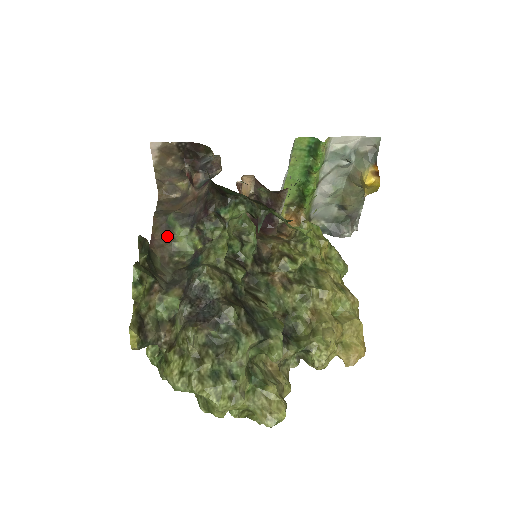
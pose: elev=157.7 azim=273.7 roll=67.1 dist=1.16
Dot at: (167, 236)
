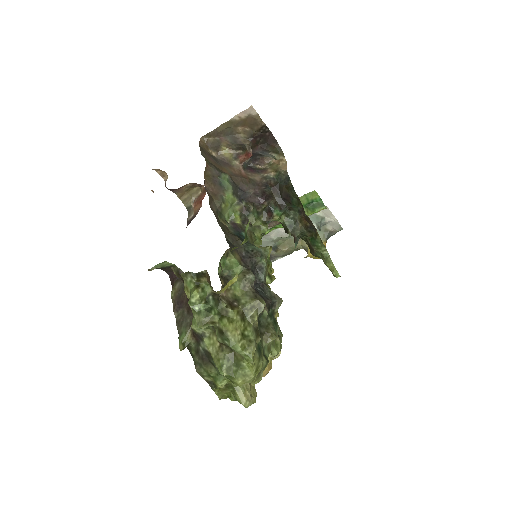
Dot at: (216, 191)
